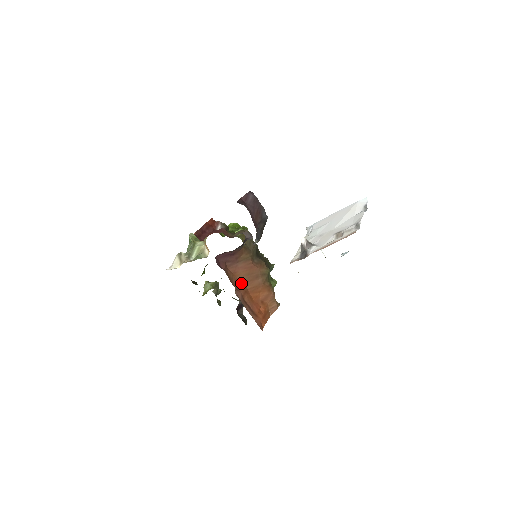
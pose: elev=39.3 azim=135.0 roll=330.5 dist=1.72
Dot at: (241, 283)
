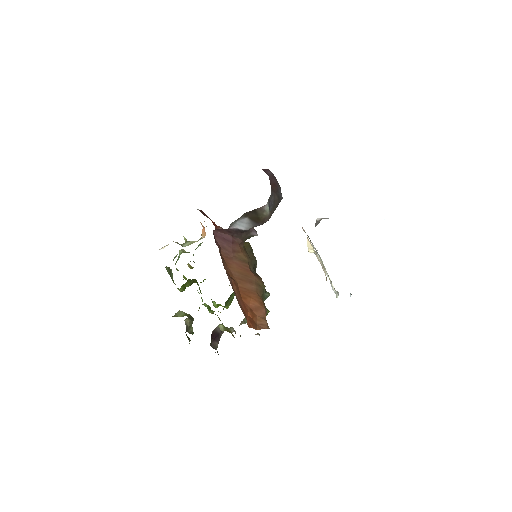
Dot at: (232, 276)
